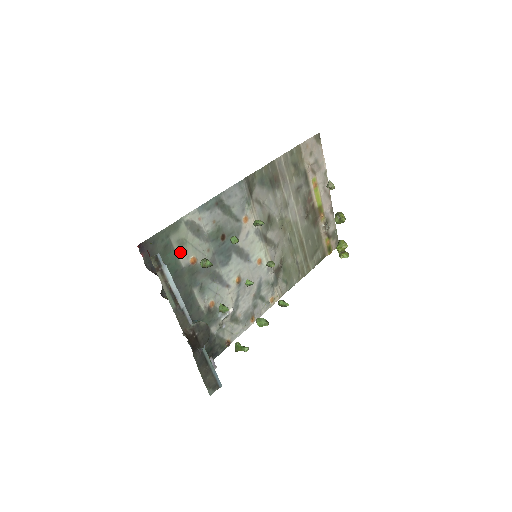
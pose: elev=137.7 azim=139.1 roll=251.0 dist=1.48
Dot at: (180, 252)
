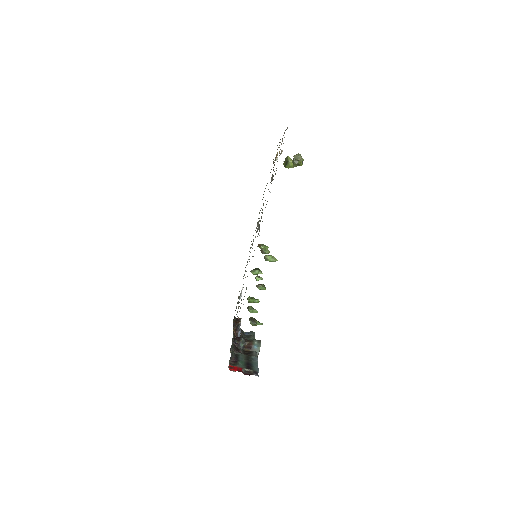
Dot at: occluded
